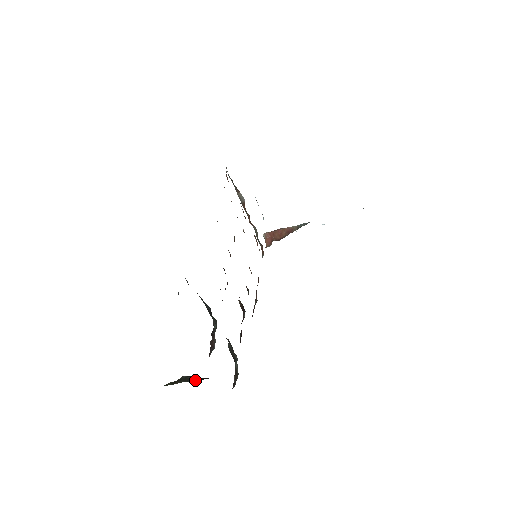
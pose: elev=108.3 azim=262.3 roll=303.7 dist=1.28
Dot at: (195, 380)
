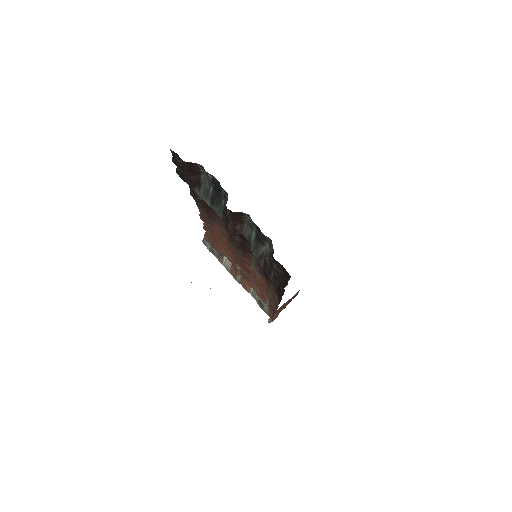
Dot at: occluded
